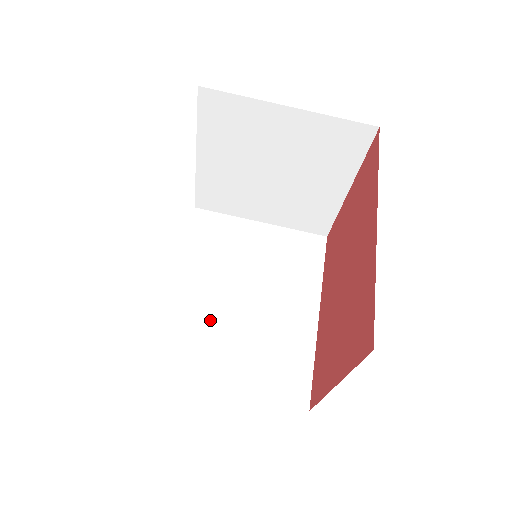
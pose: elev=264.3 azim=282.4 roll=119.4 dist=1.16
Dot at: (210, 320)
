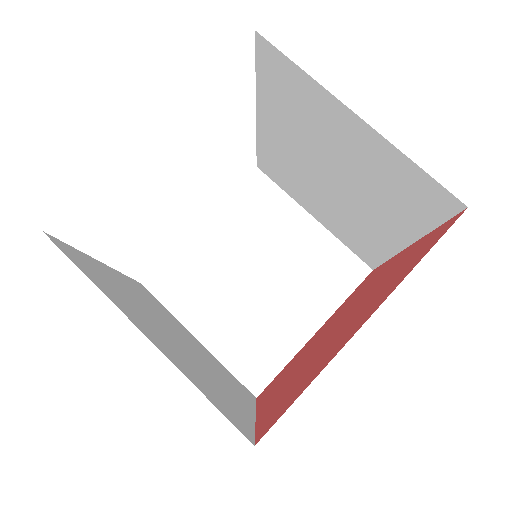
Dot at: (138, 304)
